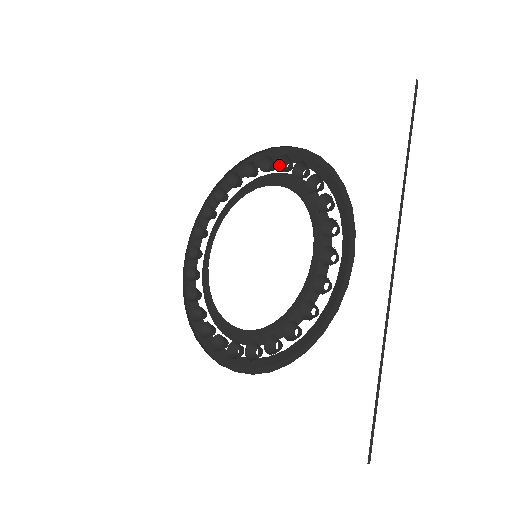
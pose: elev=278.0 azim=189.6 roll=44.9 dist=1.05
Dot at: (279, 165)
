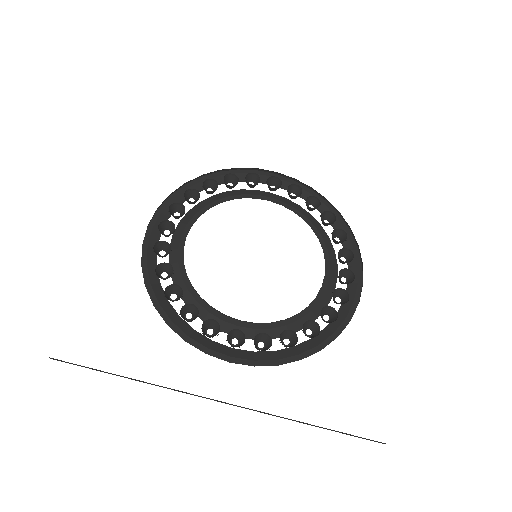
Dot at: (288, 190)
